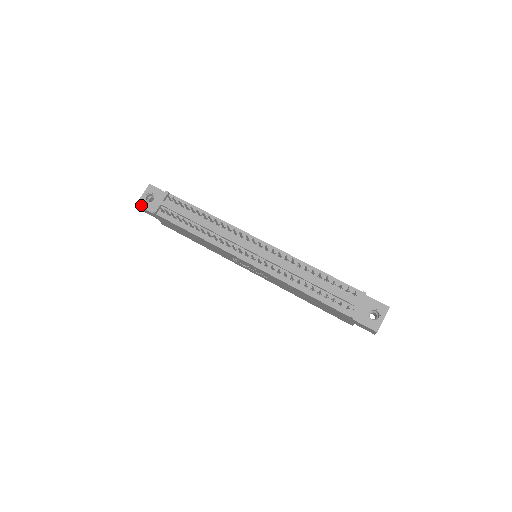
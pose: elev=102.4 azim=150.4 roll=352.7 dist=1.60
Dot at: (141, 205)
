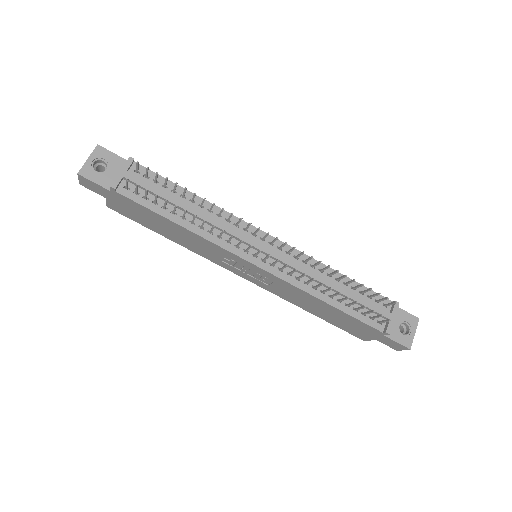
Dot at: (86, 175)
